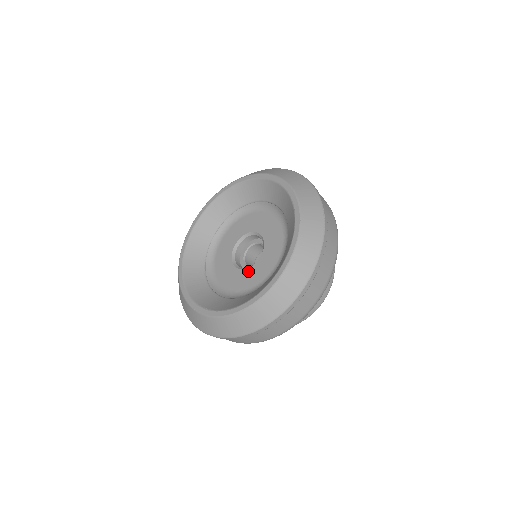
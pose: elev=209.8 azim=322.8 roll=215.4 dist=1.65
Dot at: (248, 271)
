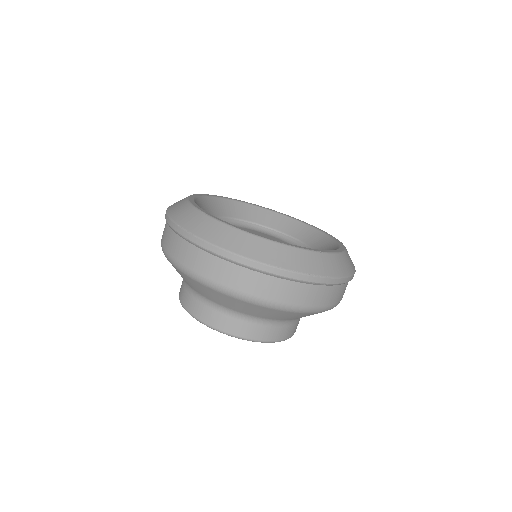
Dot at: occluded
